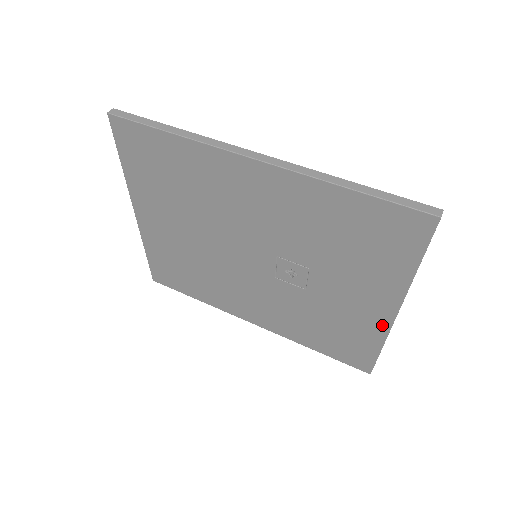
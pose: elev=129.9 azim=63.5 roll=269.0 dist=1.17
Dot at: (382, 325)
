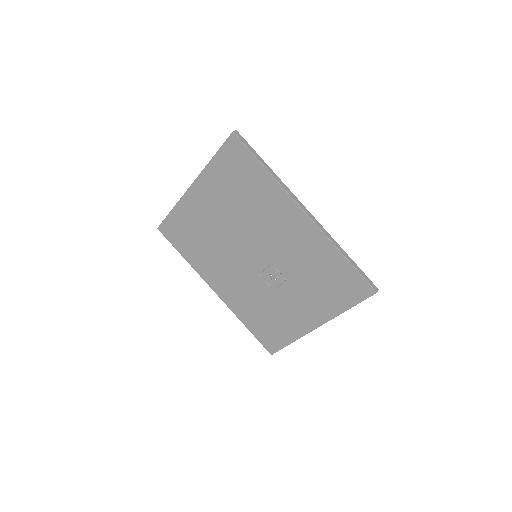
Dot at: (304, 330)
